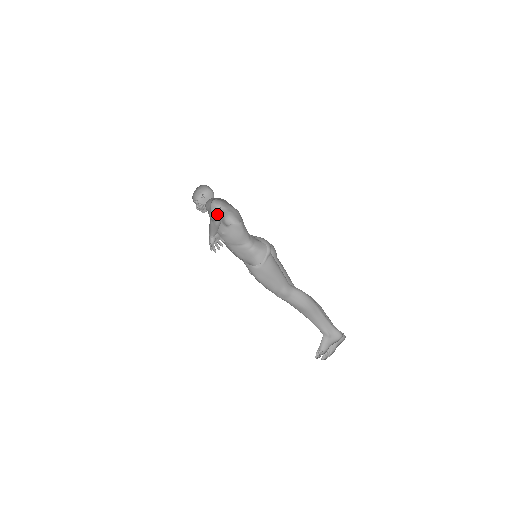
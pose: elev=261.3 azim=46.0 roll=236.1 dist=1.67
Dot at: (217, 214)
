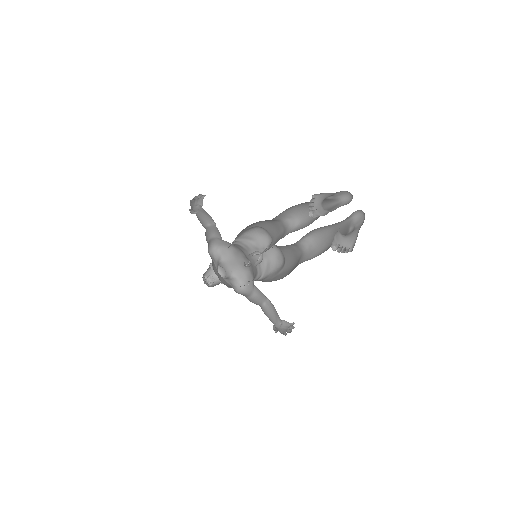
Dot at: occluded
